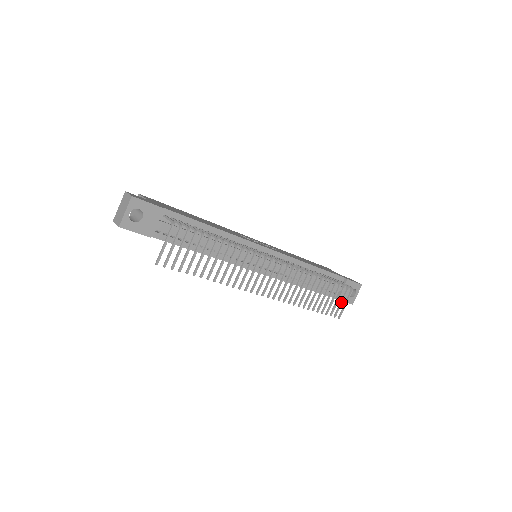
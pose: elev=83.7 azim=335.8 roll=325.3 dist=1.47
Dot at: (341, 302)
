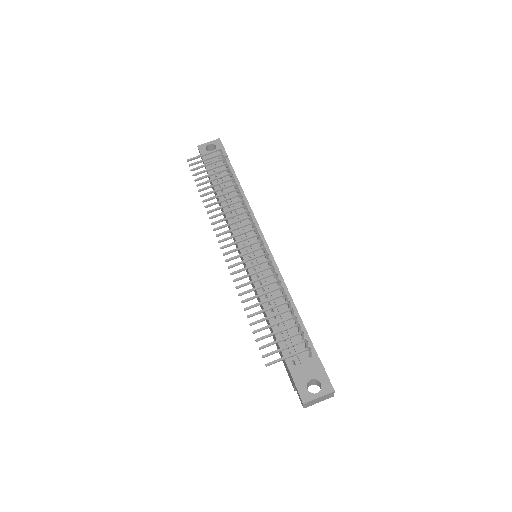
Dot at: occluded
